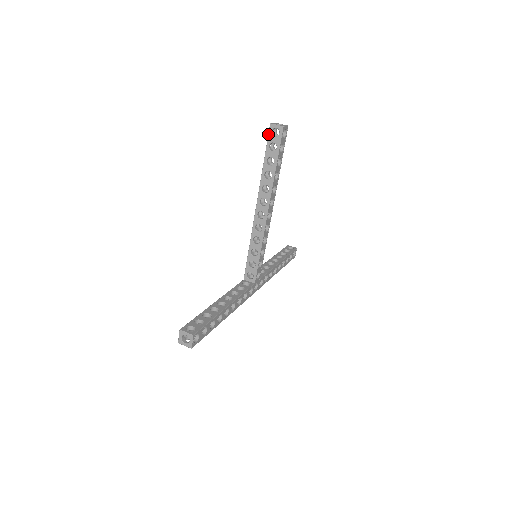
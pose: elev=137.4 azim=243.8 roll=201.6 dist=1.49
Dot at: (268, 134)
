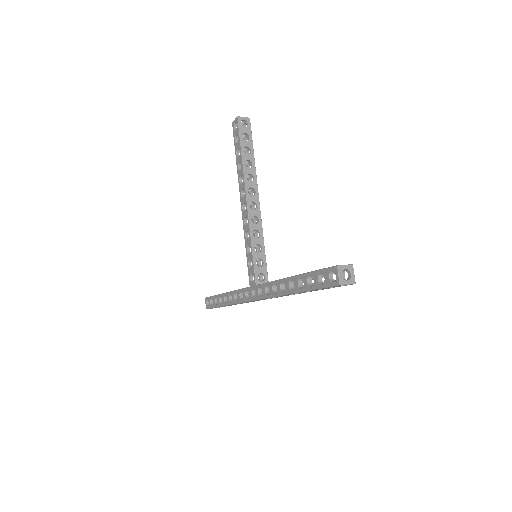
Dot at: (238, 126)
